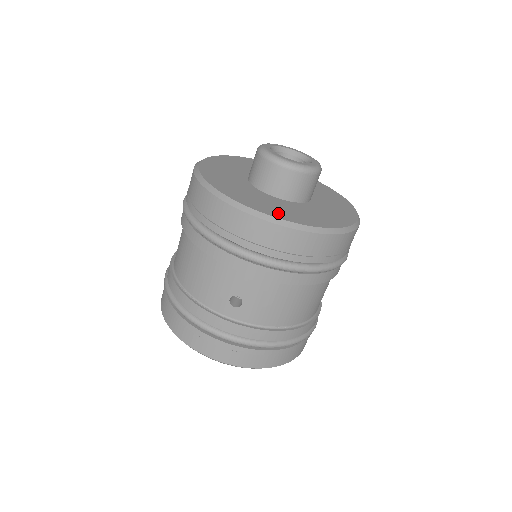
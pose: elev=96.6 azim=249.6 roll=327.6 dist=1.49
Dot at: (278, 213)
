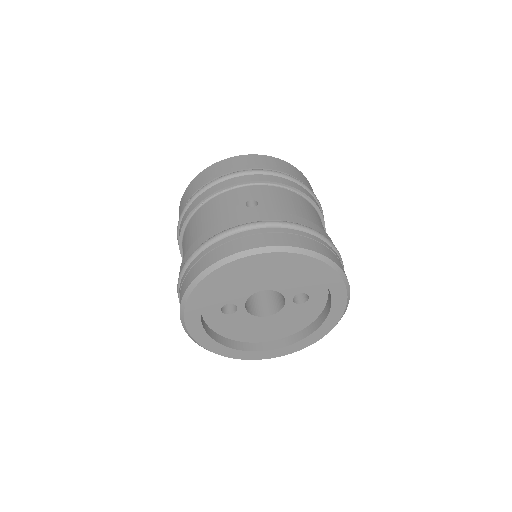
Dot at: occluded
